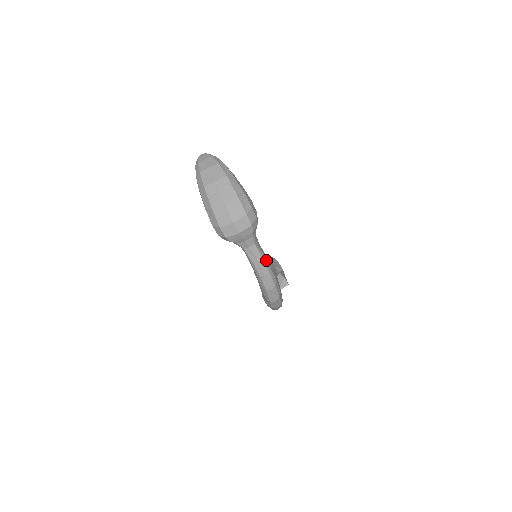
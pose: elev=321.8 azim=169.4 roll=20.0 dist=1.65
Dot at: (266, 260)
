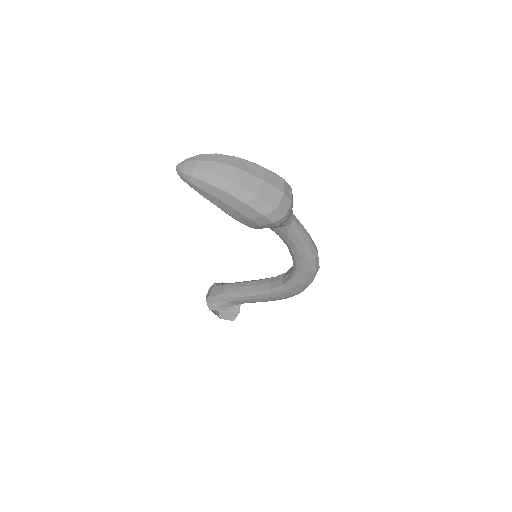
Dot at: occluded
